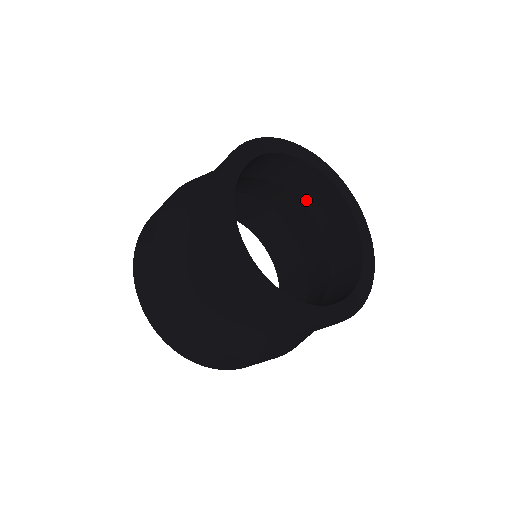
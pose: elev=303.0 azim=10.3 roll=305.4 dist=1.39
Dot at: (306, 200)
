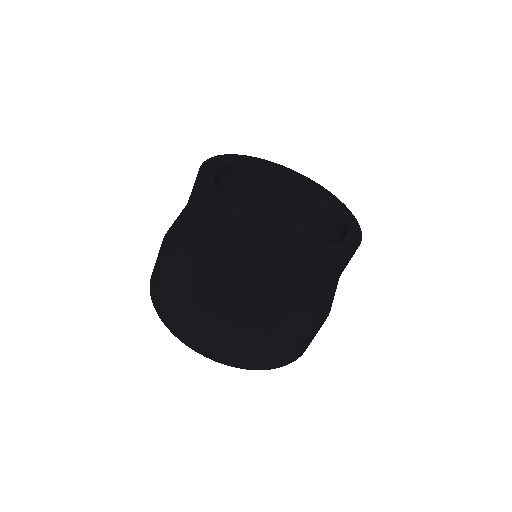
Dot at: (323, 237)
